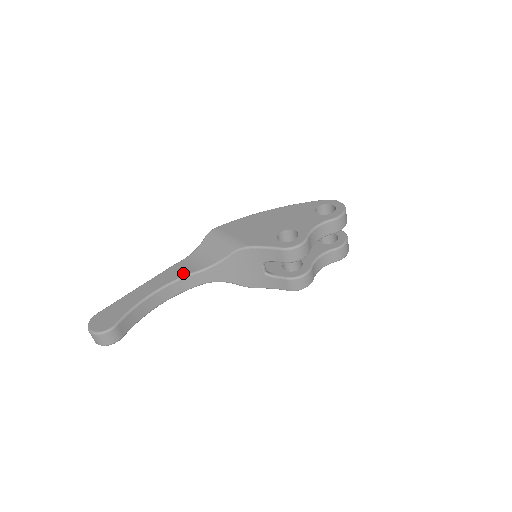
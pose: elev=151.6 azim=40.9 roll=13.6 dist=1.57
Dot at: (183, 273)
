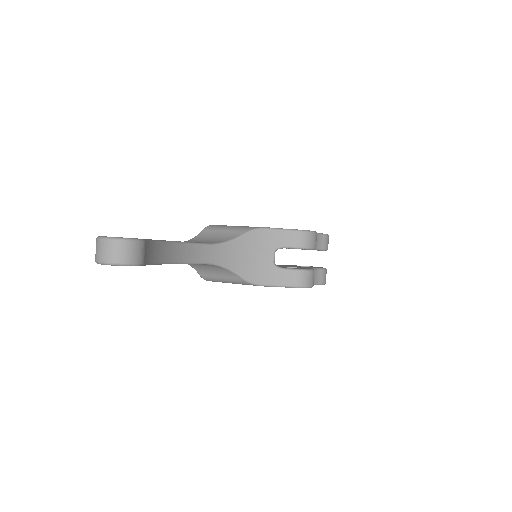
Dot at: occluded
